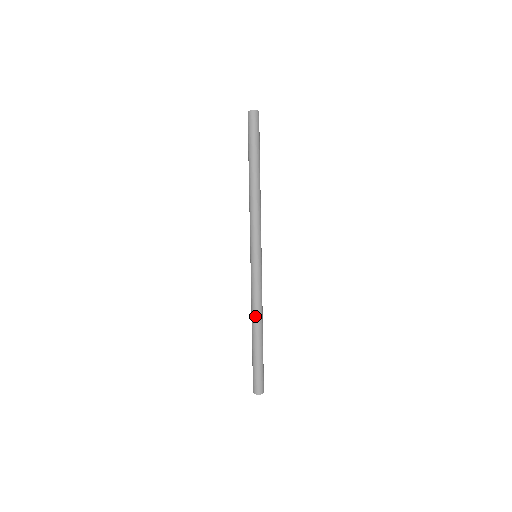
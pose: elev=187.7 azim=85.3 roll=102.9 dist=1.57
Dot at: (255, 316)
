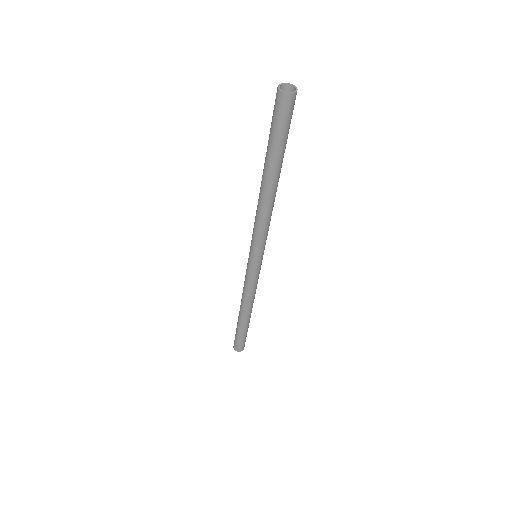
Dot at: (248, 306)
